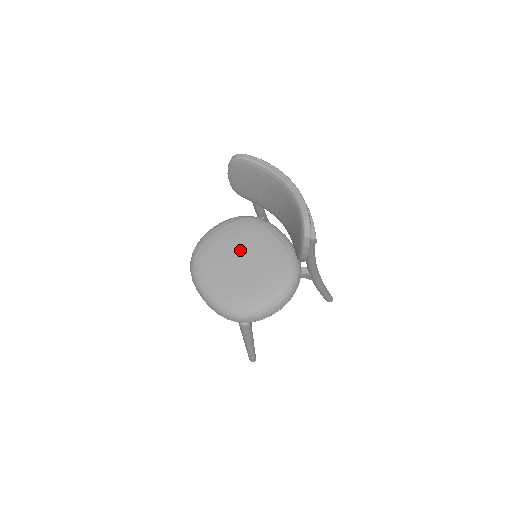
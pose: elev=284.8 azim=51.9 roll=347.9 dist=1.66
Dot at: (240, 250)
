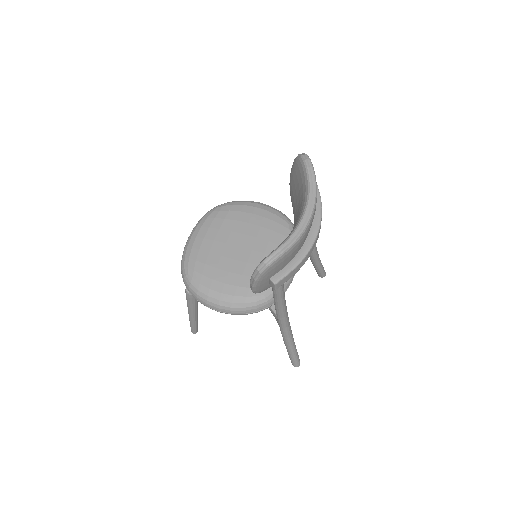
Dot at: (249, 237)
